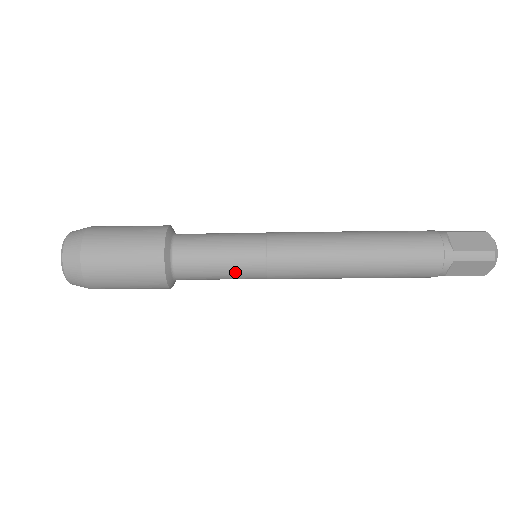
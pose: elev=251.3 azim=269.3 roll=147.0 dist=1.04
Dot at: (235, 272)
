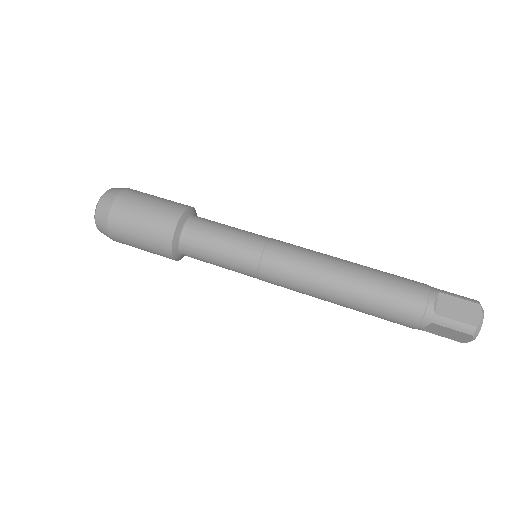
Dot at: (239, 237)
